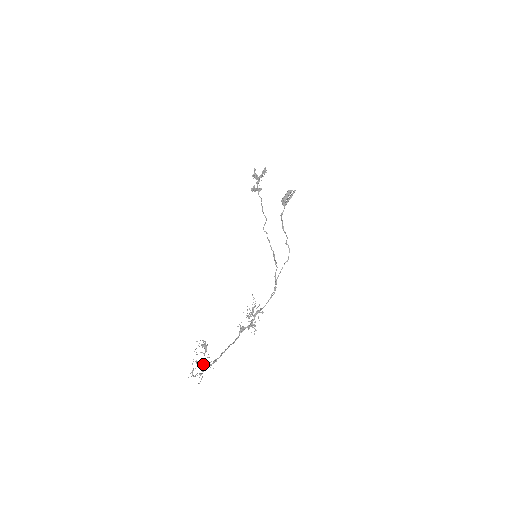
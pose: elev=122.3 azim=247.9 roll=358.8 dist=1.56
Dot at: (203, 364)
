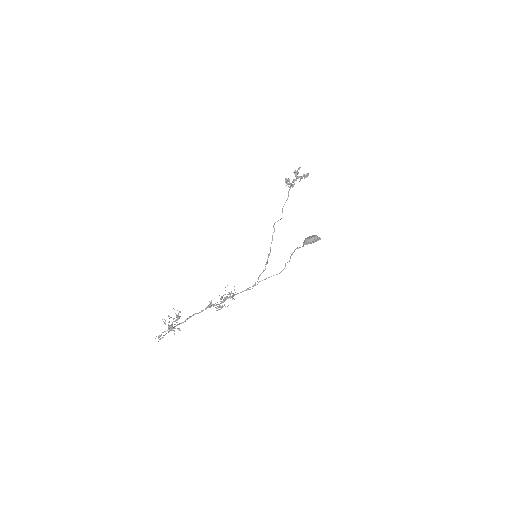
Dot at: (169, 327)
